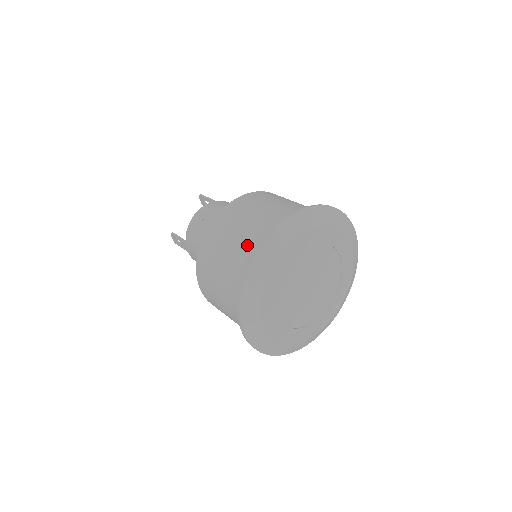
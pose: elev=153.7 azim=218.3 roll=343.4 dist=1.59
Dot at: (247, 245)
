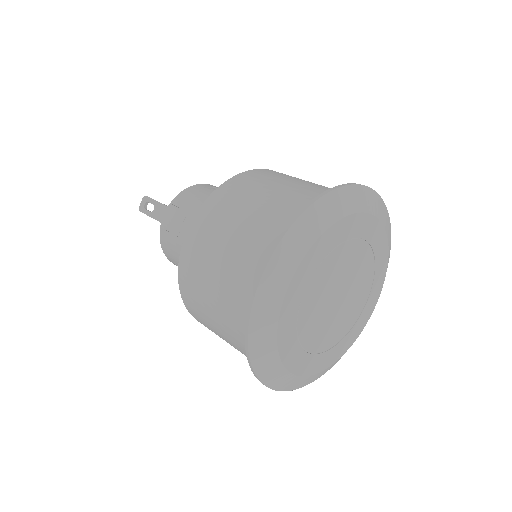
Dot at: (312, 190)
